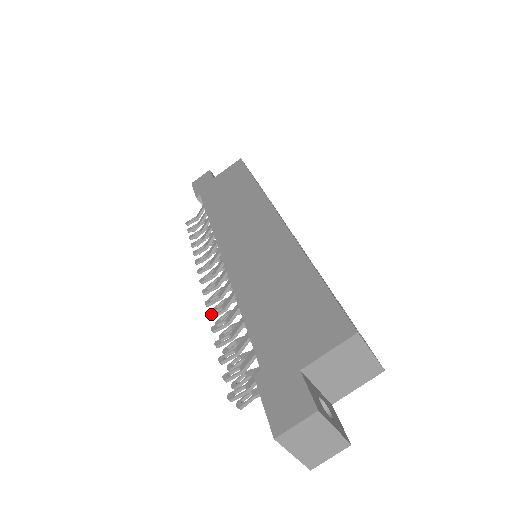
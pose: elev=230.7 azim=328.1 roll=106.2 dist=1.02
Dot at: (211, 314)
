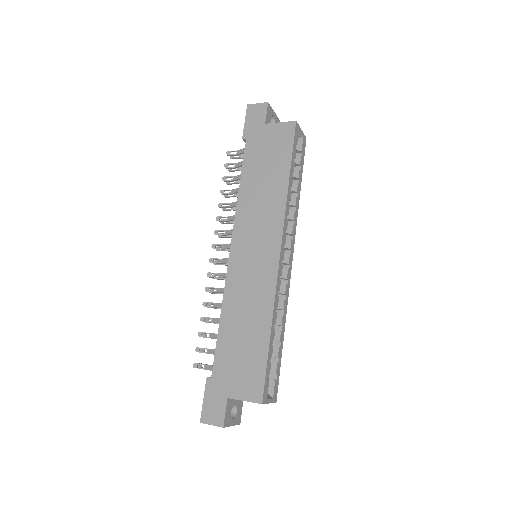
Dot at: (207, 289)
